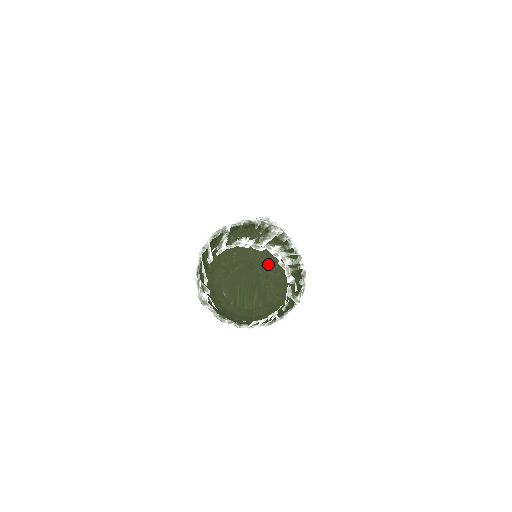
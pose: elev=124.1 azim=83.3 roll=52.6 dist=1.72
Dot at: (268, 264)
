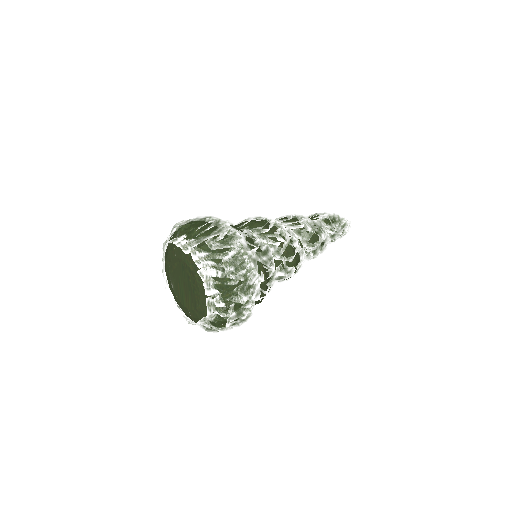
Dot at: (194, 269)
